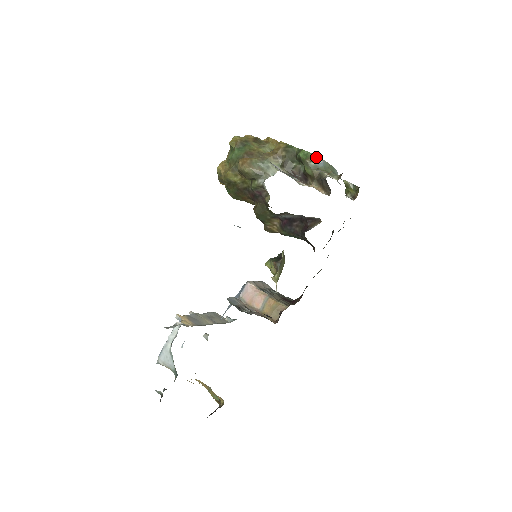
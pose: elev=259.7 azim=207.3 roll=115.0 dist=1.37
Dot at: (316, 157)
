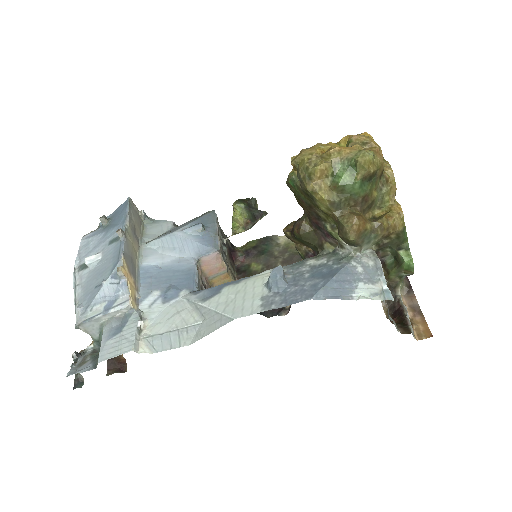
Dot at: (413, 273)
